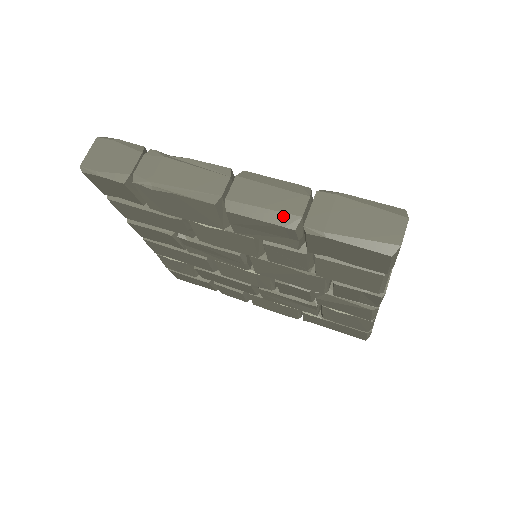
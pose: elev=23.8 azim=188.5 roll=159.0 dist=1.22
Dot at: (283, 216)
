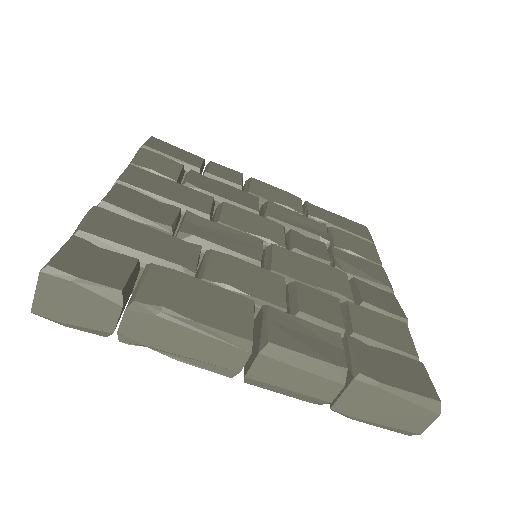
Dot at: (310, 398)
